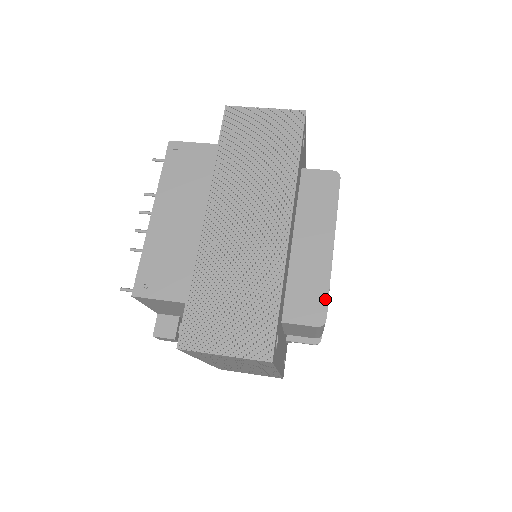
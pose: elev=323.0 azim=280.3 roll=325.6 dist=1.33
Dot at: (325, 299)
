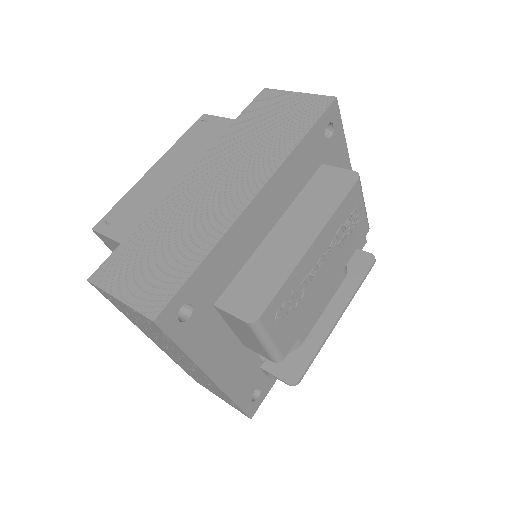
Dot at: (271, 295)
